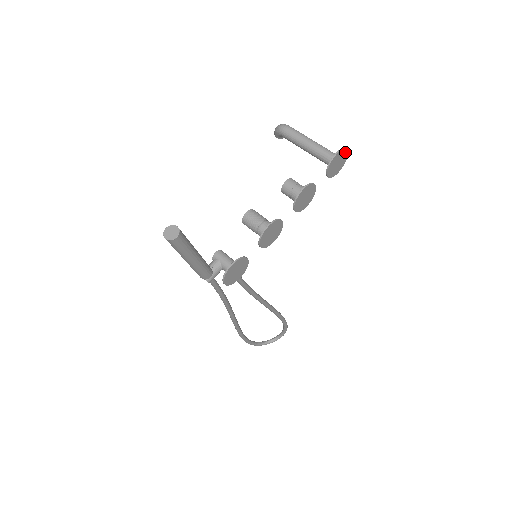
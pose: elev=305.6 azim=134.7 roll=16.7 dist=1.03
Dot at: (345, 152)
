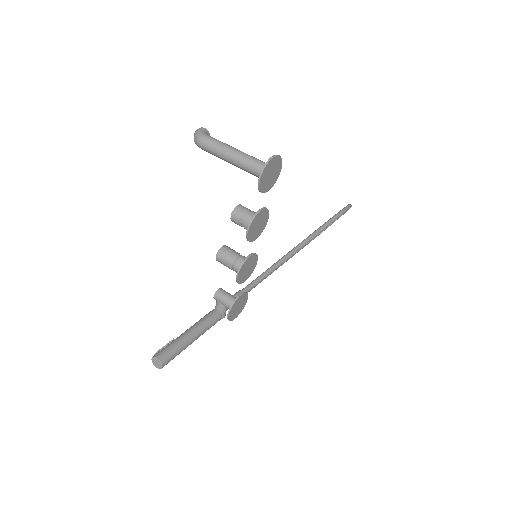
Dot at: (271, 162)
